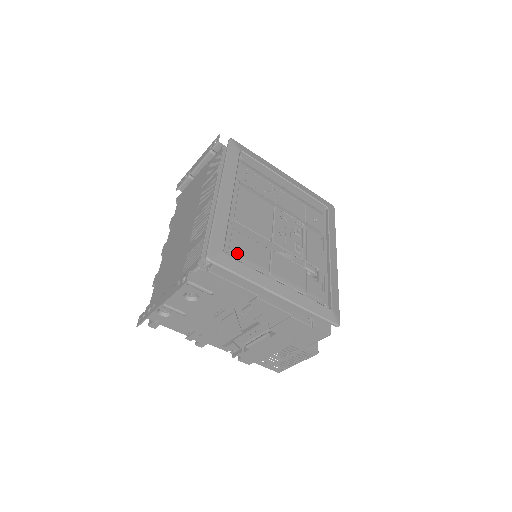
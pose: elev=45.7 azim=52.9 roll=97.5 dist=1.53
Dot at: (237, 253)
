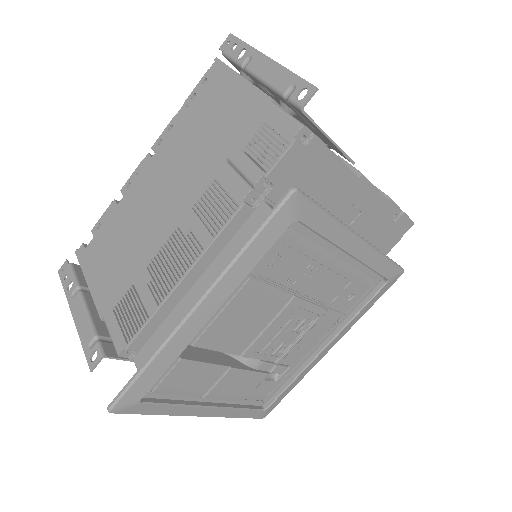
Dot at: (167, 388)
